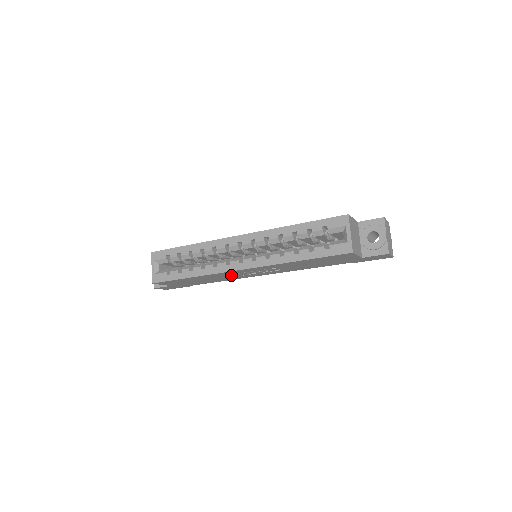
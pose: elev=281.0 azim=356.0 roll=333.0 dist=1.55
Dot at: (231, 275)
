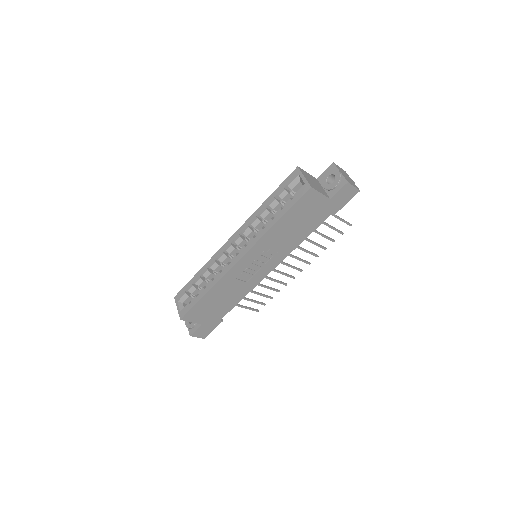
Dot at: (241, 280)
